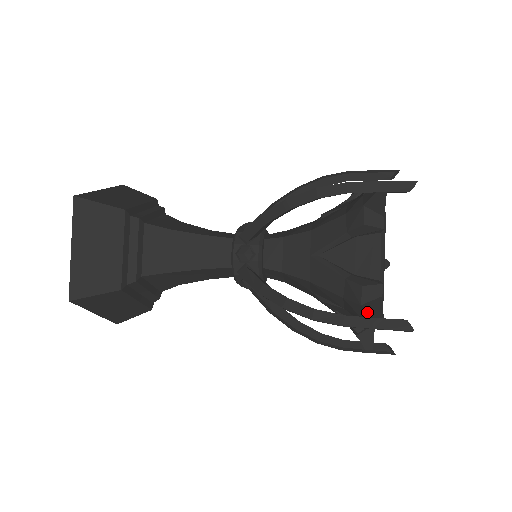
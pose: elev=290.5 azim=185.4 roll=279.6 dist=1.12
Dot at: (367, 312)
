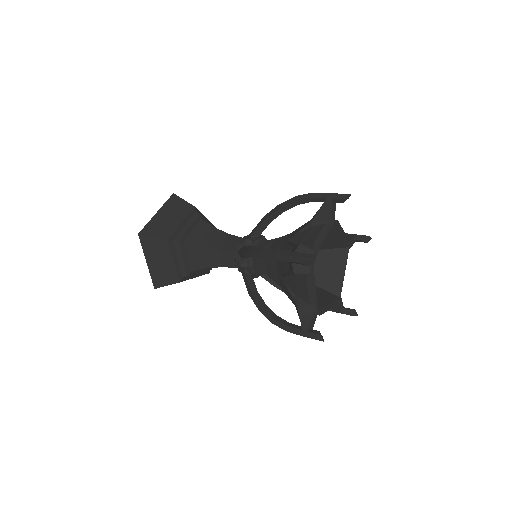
Dot at: occluded
